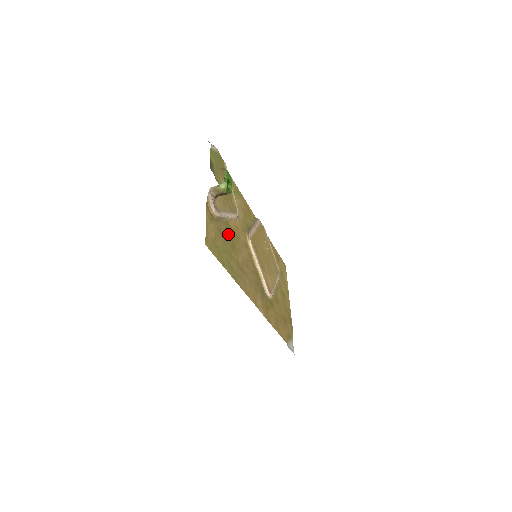
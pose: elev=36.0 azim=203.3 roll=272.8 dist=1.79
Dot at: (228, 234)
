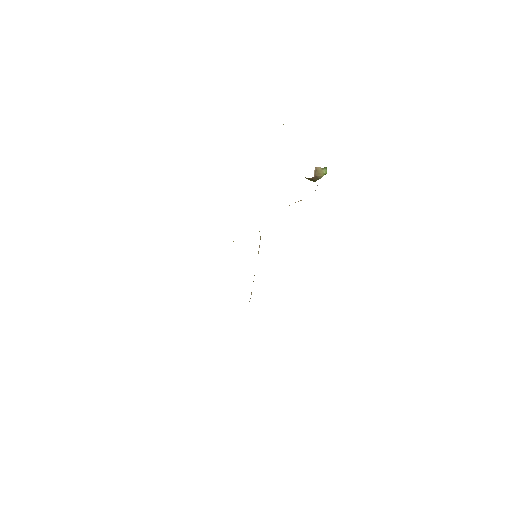
Dot at: occluded
